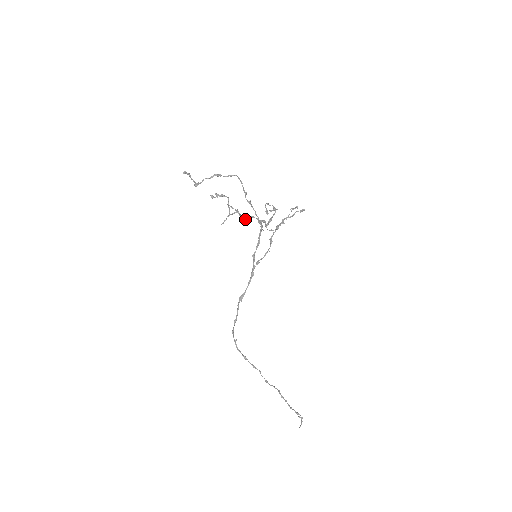
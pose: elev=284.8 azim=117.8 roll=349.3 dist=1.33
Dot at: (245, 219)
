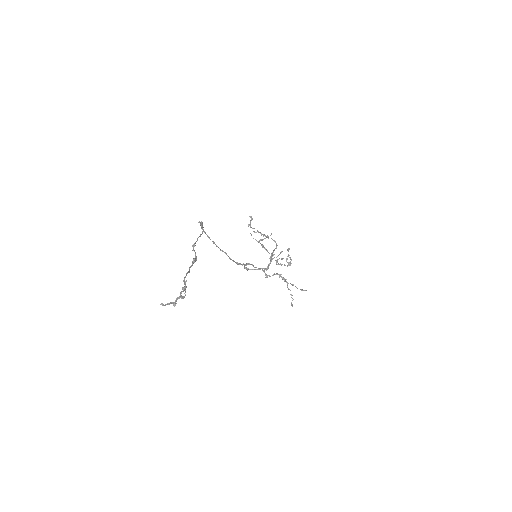
Dot at: occluded
